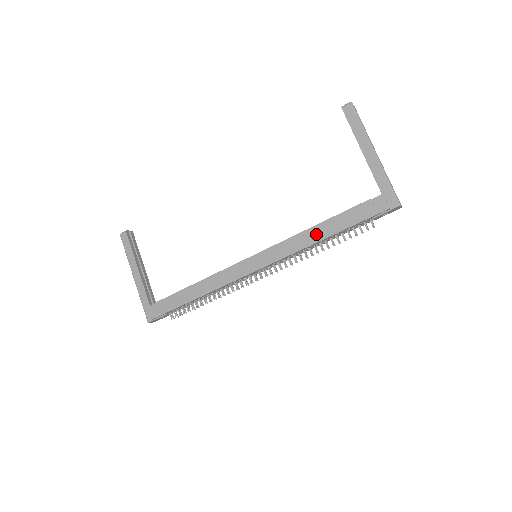
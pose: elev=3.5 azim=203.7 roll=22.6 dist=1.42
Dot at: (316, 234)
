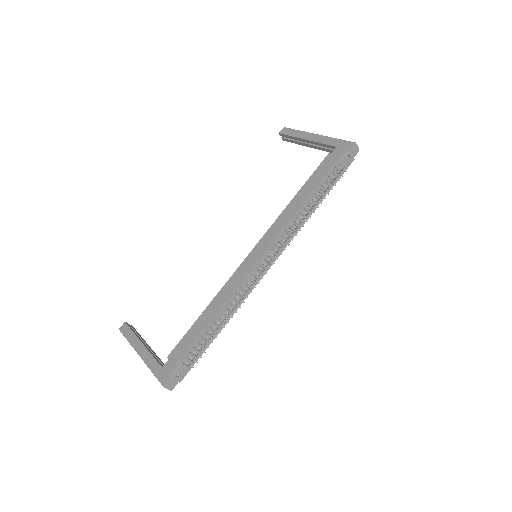
Dot at: (299, 199)
